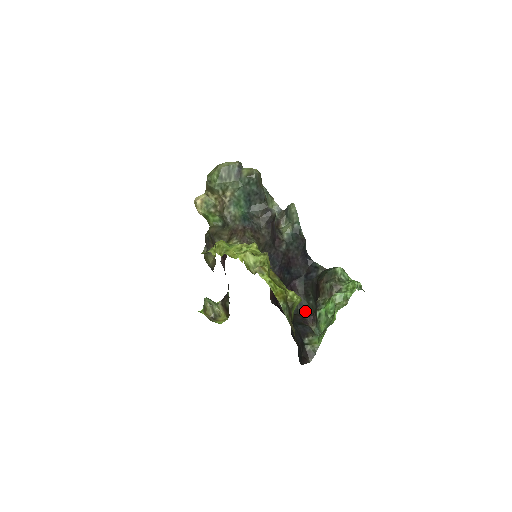
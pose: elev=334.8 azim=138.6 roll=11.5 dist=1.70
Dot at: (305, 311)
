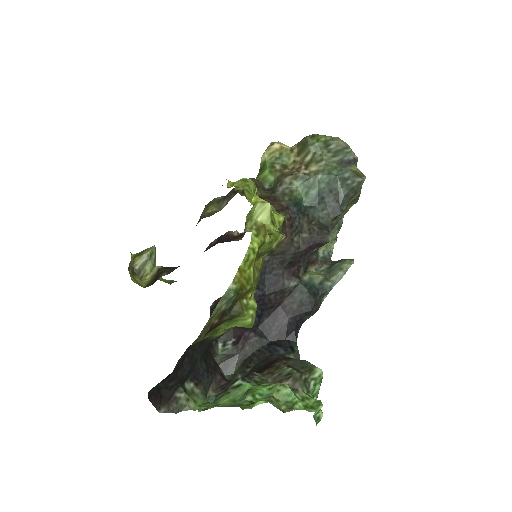
Dot at: occluded
